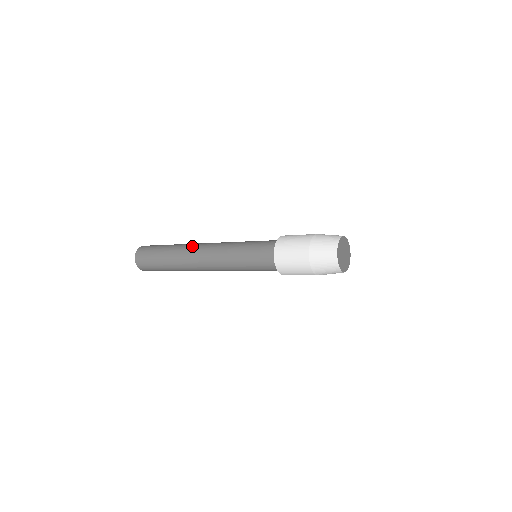
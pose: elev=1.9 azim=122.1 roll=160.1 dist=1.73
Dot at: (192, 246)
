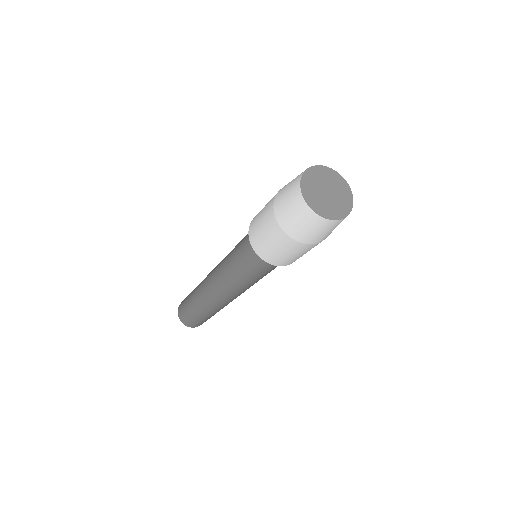
Dot at: (204, 279)
